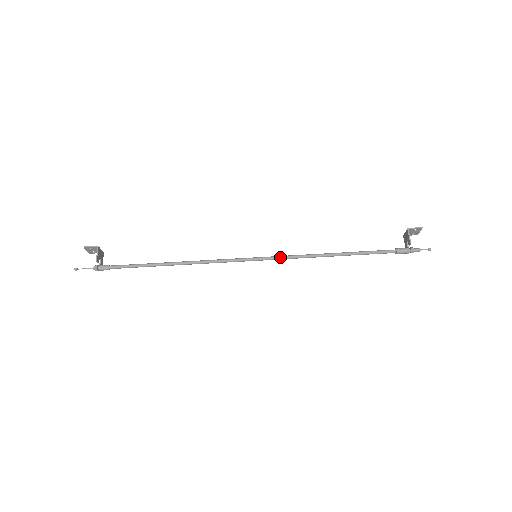
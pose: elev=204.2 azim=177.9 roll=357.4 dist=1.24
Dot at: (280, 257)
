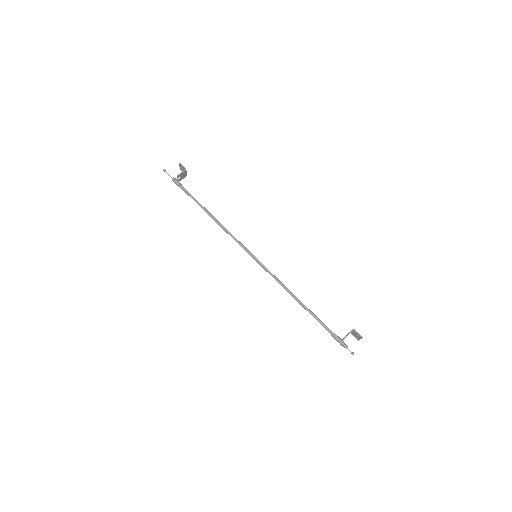
Dot at: (267, 270)
